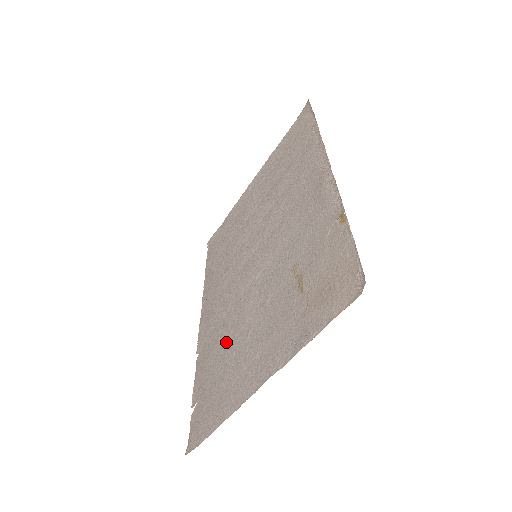
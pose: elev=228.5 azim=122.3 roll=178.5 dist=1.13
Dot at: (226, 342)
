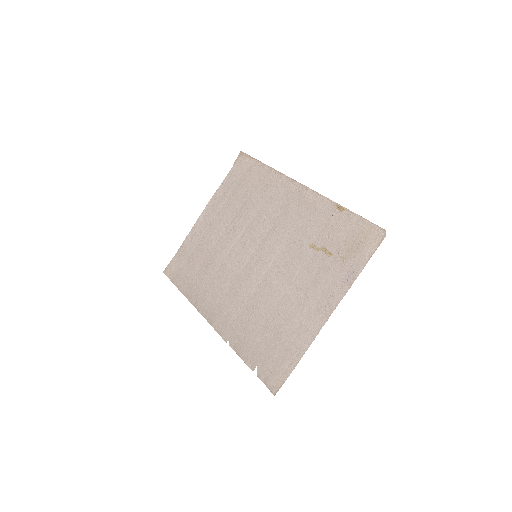
Dot at: (264, 315)
